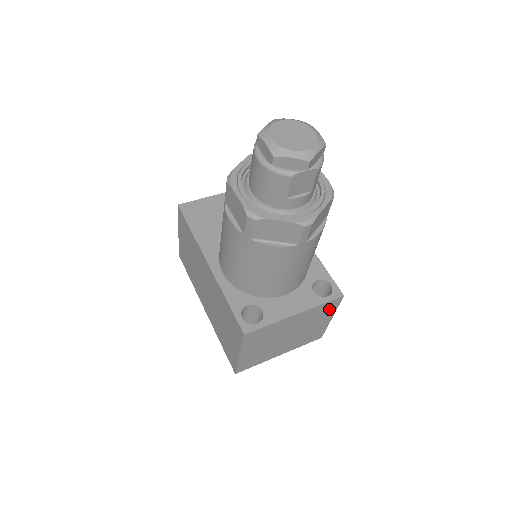
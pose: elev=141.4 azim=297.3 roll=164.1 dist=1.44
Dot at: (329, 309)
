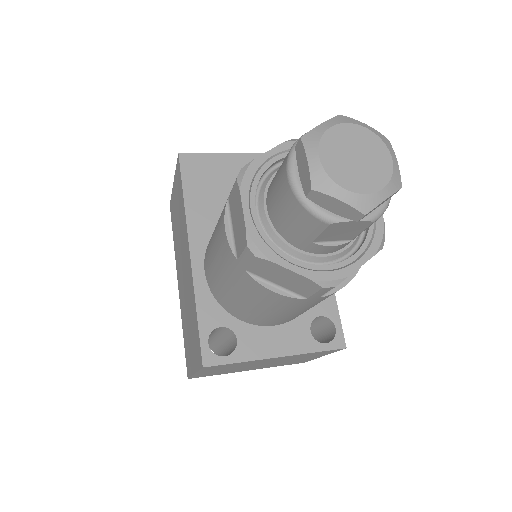
Dot at: (322, 353)
